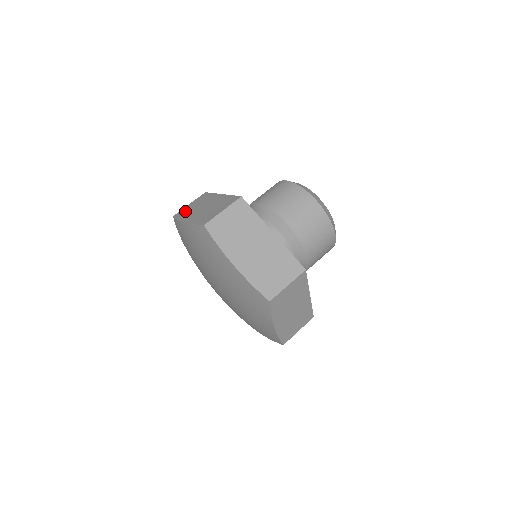
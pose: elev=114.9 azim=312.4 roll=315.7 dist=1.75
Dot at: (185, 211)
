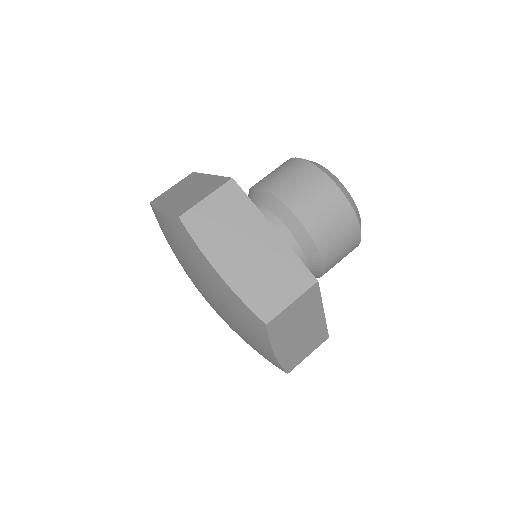
Dot at: (164, 196)
